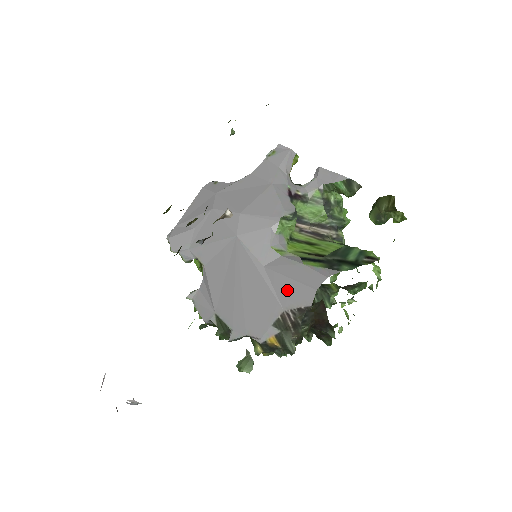
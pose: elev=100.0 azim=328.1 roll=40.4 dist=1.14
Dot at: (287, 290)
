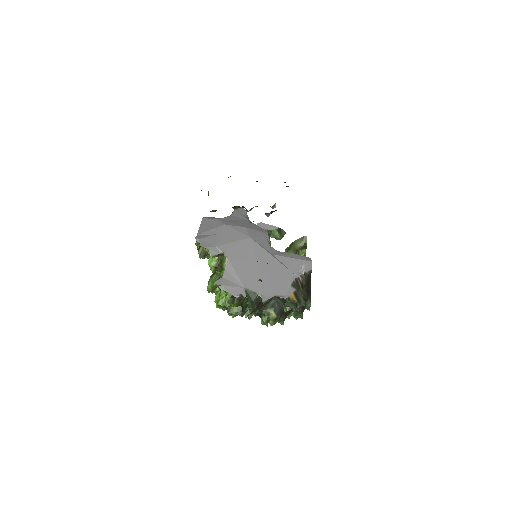
Dot at: (294, 264)
